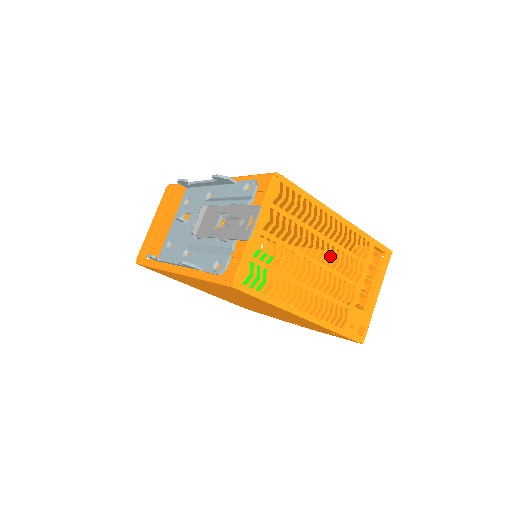
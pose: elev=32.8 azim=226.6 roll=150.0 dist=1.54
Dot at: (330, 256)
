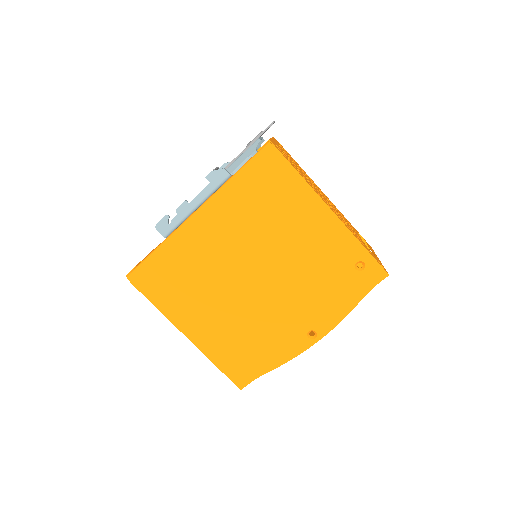
Dot at: (328, 201)
